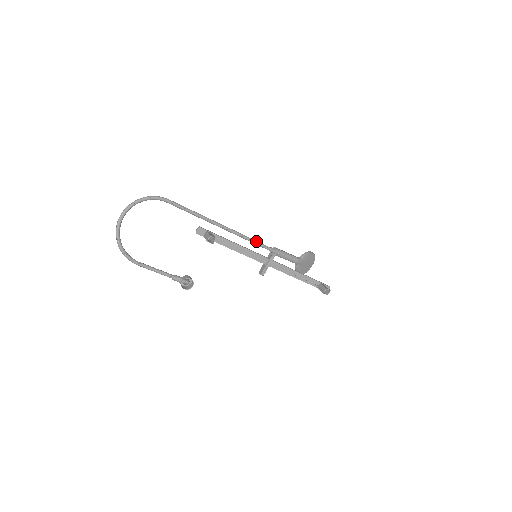
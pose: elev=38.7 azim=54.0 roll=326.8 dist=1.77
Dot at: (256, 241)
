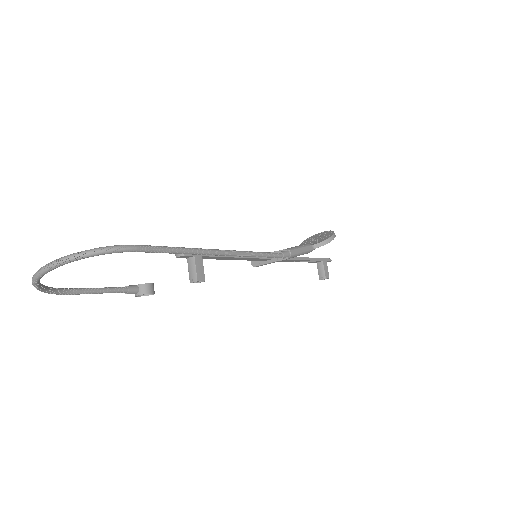
Dot at: (264, 255)
